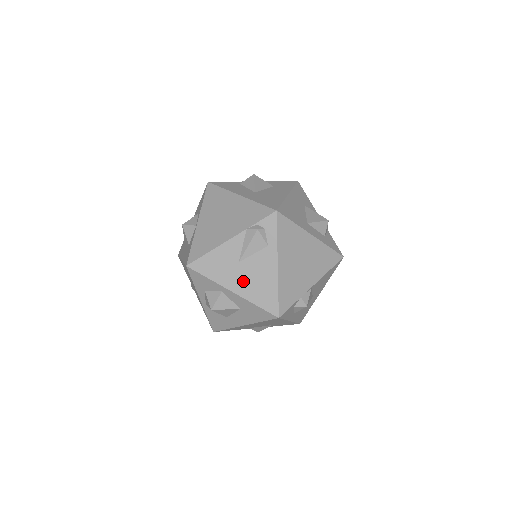
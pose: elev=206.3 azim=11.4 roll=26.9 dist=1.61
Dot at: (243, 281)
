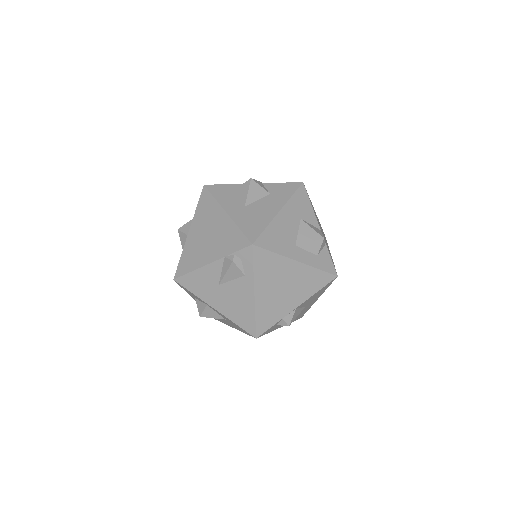
Dot at: (223, 302)
